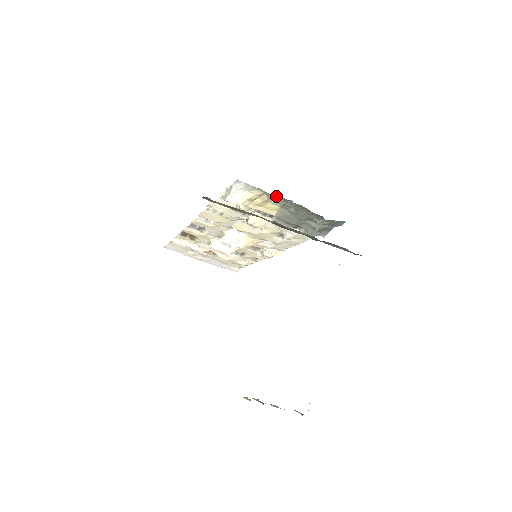
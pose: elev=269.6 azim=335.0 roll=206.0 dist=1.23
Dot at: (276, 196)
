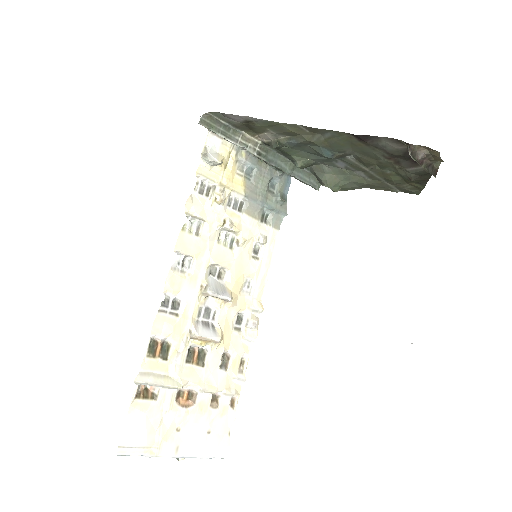
Dot at: (239, 151)
